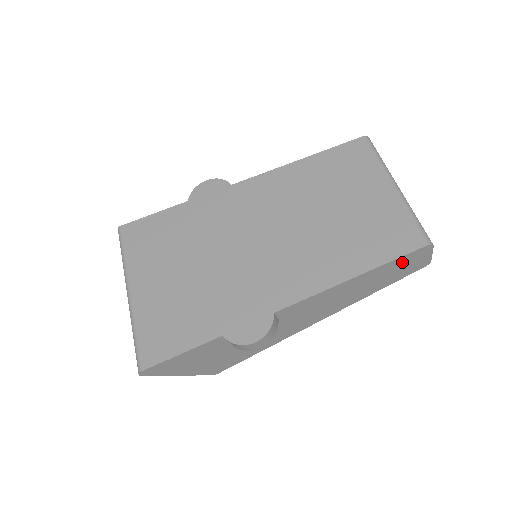
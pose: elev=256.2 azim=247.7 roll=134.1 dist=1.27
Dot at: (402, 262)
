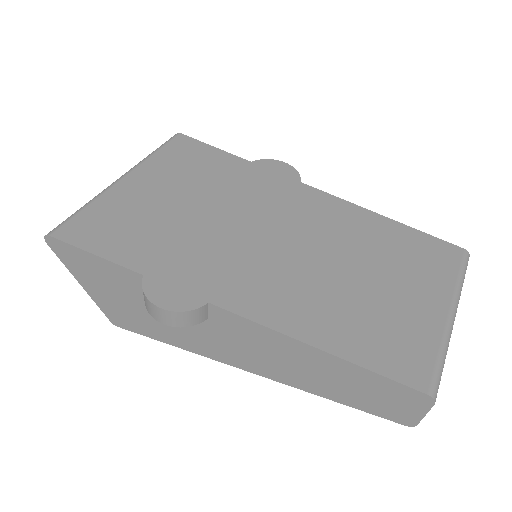
Dot at: (384, 387)
